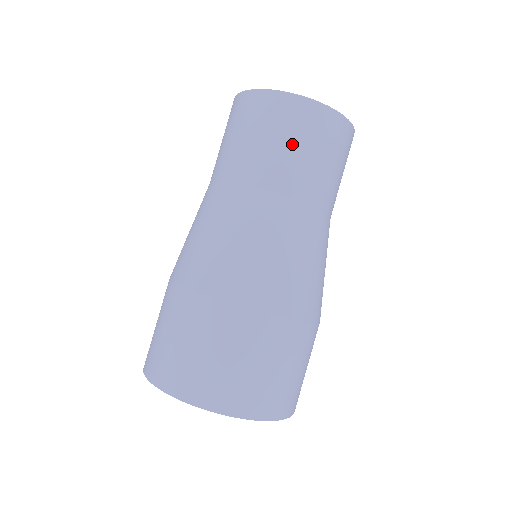
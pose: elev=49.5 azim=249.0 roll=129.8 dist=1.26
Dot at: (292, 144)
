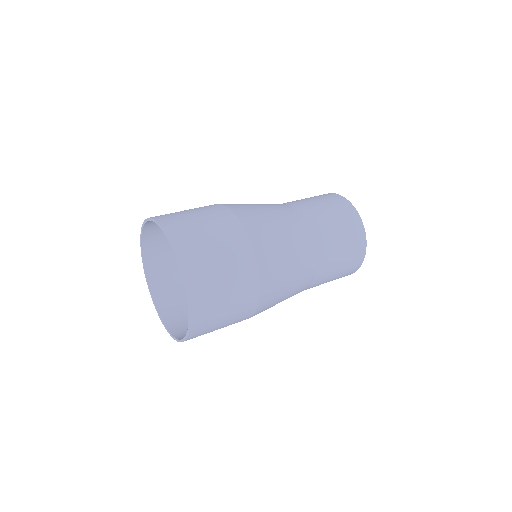
Dot at: (333, 216)
